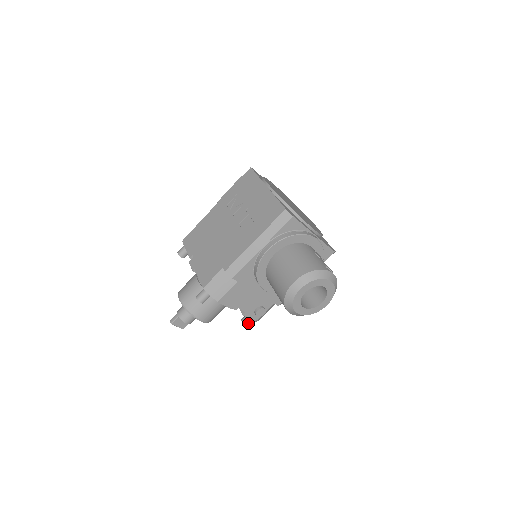
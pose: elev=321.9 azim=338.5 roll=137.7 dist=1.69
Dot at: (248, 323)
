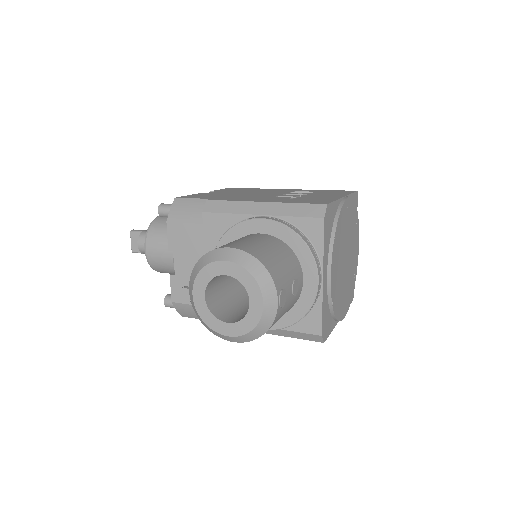
Dot at: (169, 302)
